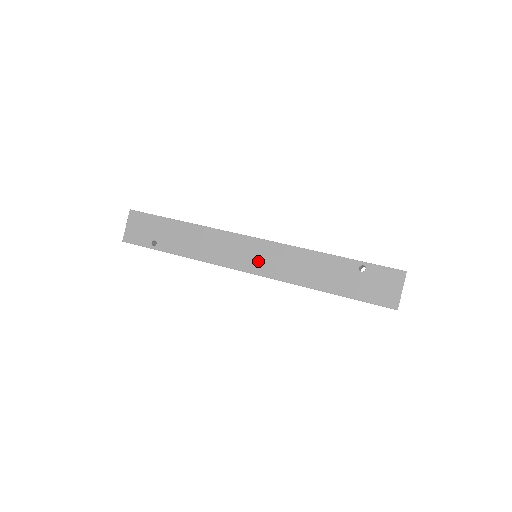
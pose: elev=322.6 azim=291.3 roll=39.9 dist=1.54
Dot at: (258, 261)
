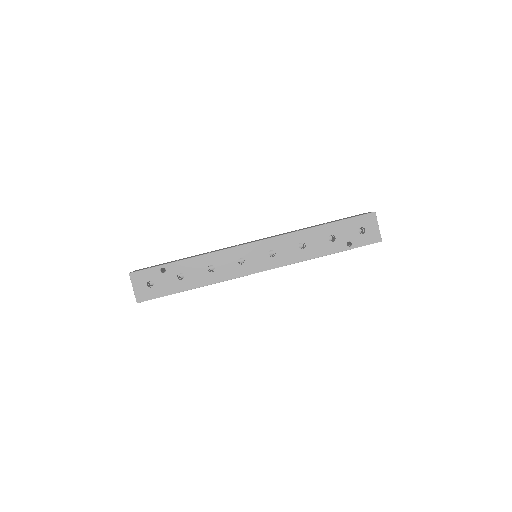
Dot at: occluded
